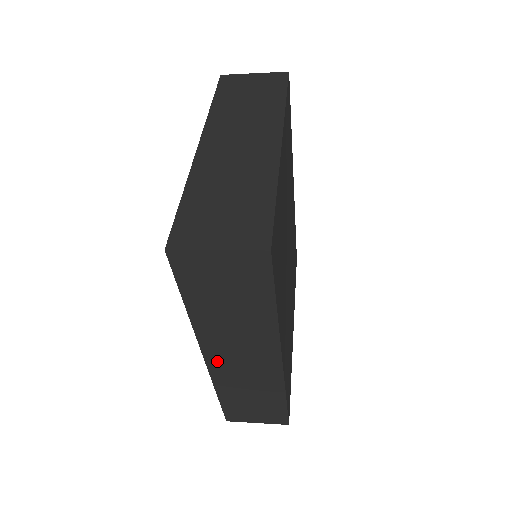
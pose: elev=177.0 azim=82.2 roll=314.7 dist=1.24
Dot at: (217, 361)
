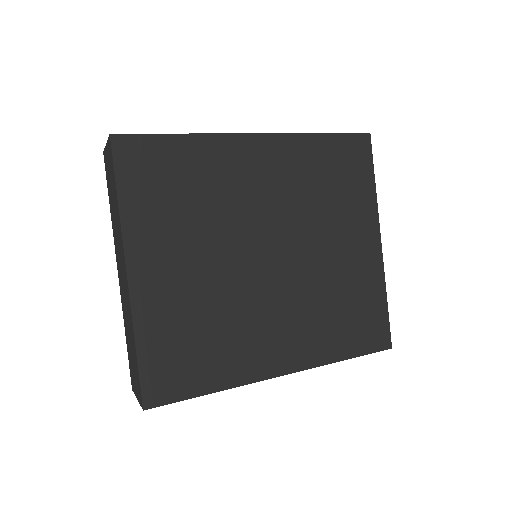
Dot at: occluded
